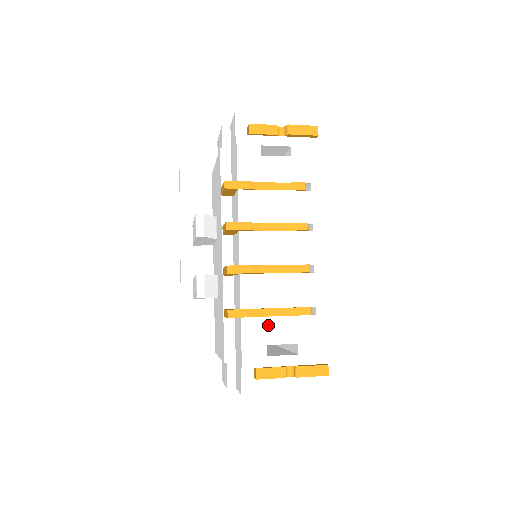
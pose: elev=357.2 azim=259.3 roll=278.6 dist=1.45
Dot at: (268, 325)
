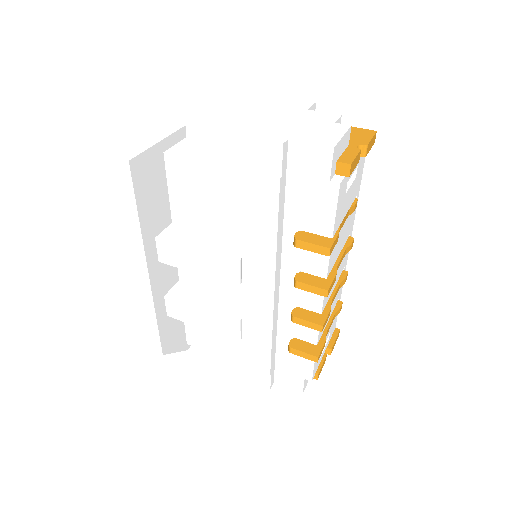
Dot at: occluded
